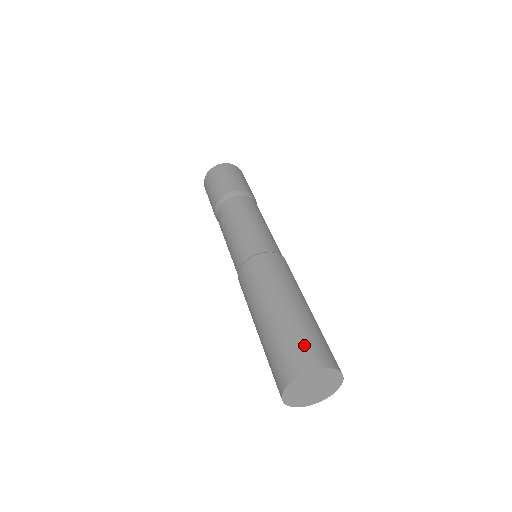
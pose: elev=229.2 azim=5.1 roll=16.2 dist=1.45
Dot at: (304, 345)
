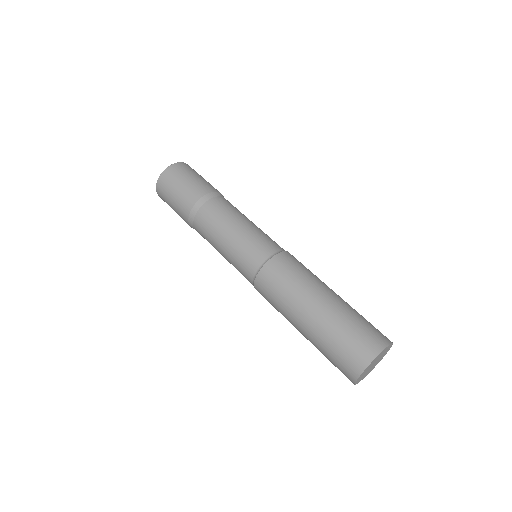
Dot at: (355, 339)
